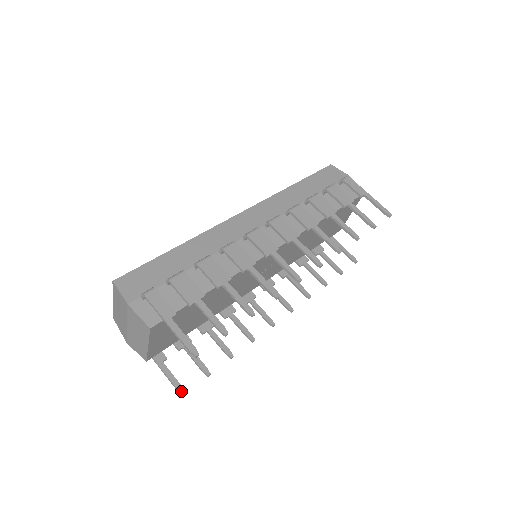
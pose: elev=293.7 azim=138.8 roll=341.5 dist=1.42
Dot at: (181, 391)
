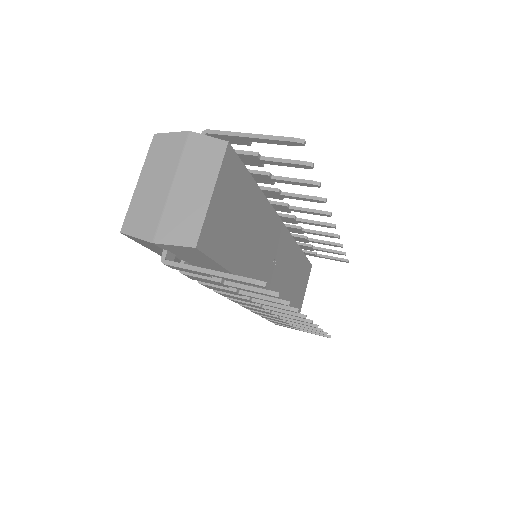
Dot at: (260, 281)
